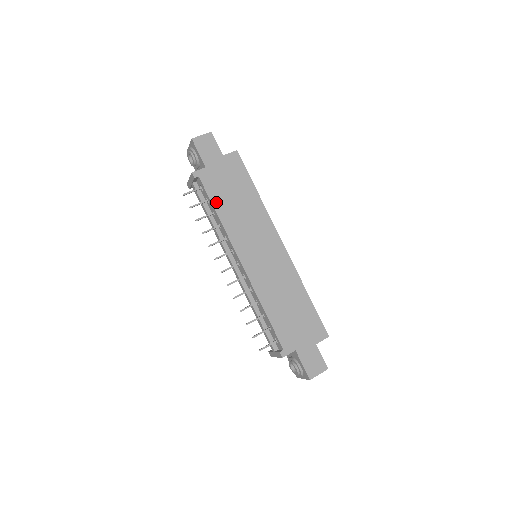
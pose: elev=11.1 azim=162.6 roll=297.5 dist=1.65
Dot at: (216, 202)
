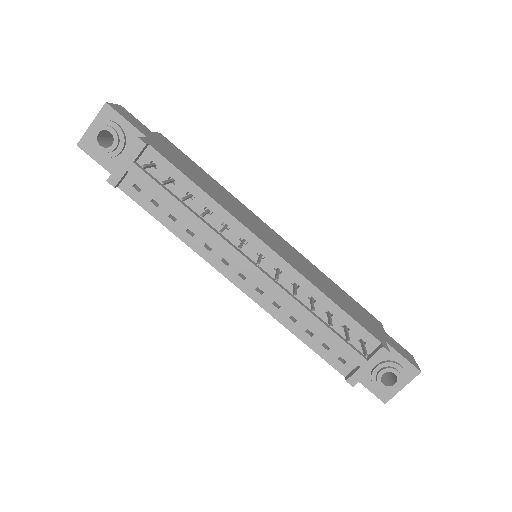
Dot at: (190, 177)
